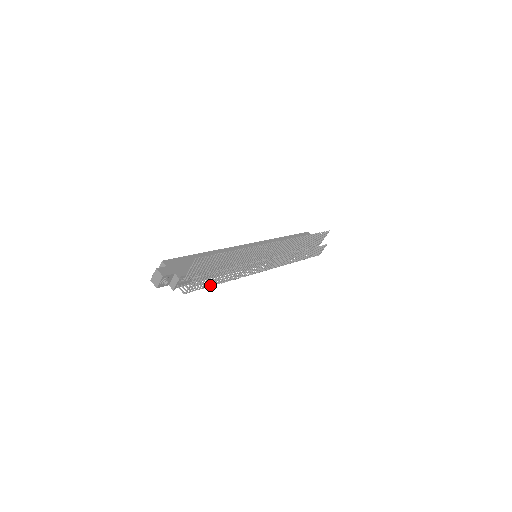
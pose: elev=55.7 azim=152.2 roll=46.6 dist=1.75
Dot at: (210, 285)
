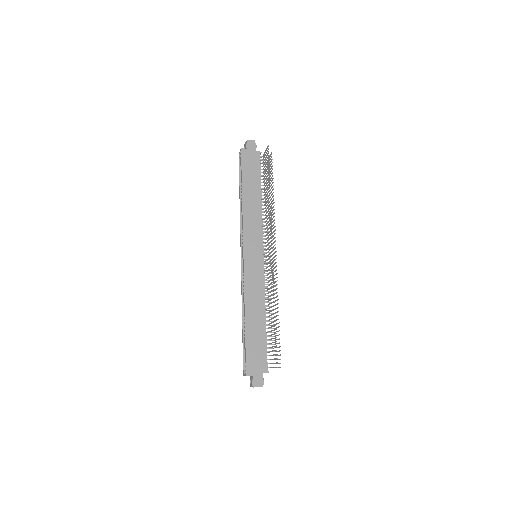
Dot at: occluded
